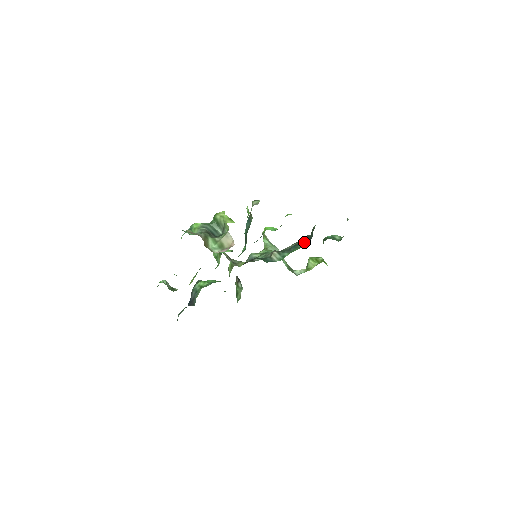
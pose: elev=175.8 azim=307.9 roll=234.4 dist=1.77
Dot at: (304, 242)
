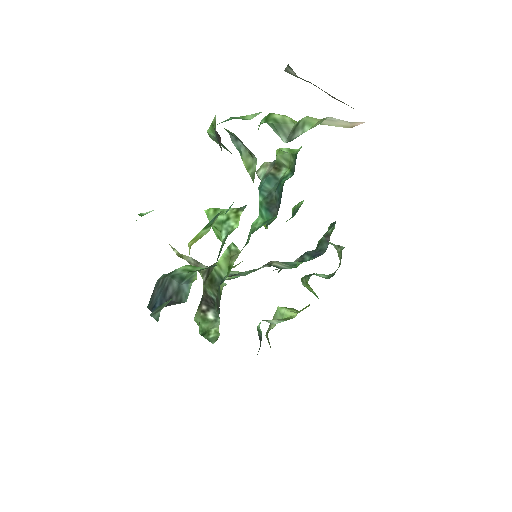
Dot at: (307, 258)
